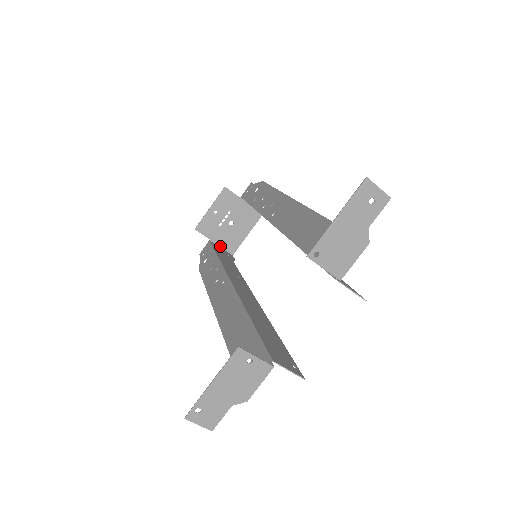
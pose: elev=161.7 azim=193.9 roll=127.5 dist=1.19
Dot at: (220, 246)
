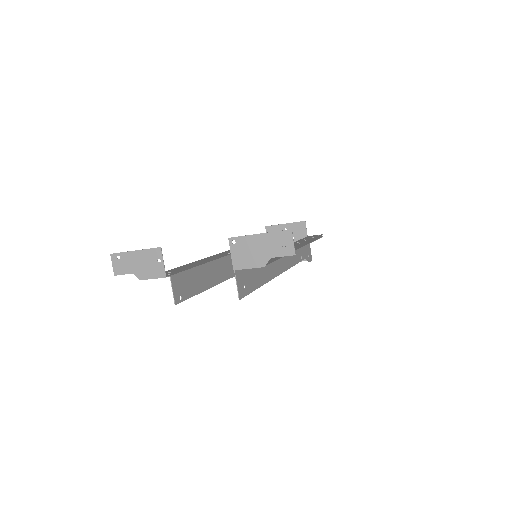
Dot at: occluded
